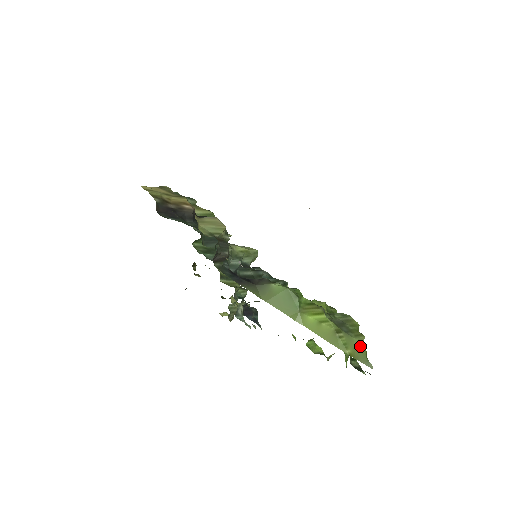
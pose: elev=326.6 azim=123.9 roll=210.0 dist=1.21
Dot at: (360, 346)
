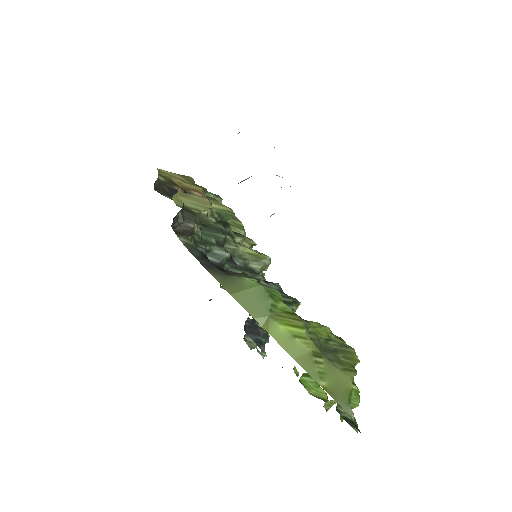
Dot at: (344, 382)
